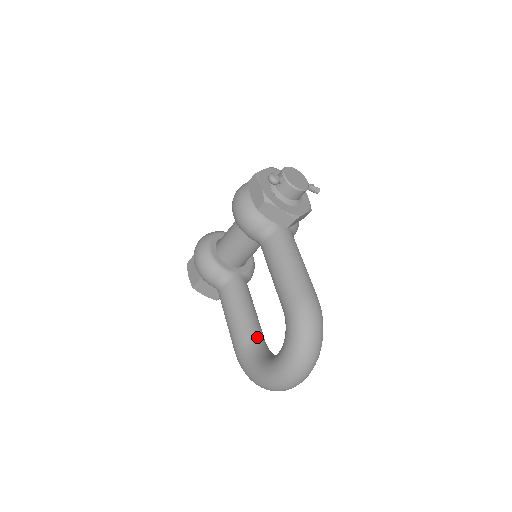
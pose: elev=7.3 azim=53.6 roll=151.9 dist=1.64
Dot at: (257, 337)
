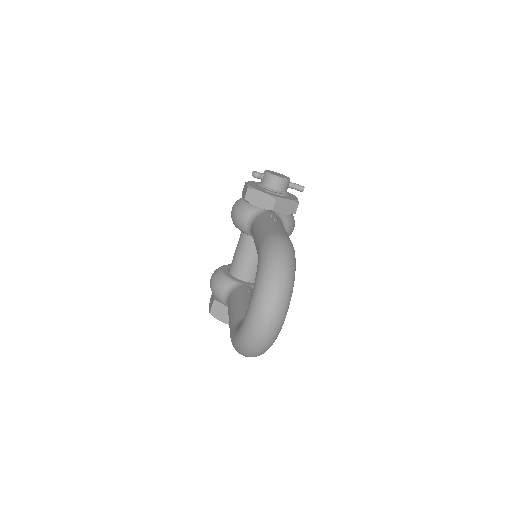
Dot at: occluded
